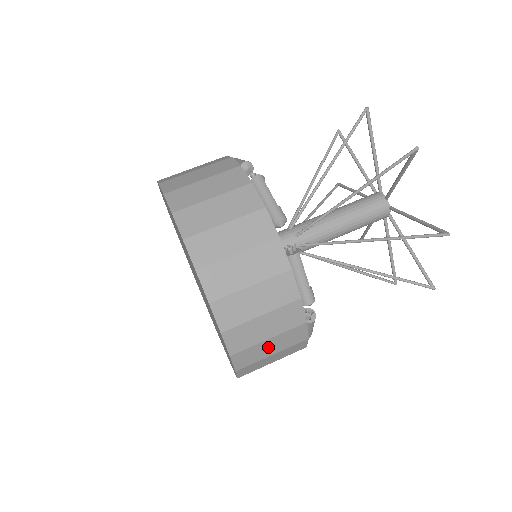
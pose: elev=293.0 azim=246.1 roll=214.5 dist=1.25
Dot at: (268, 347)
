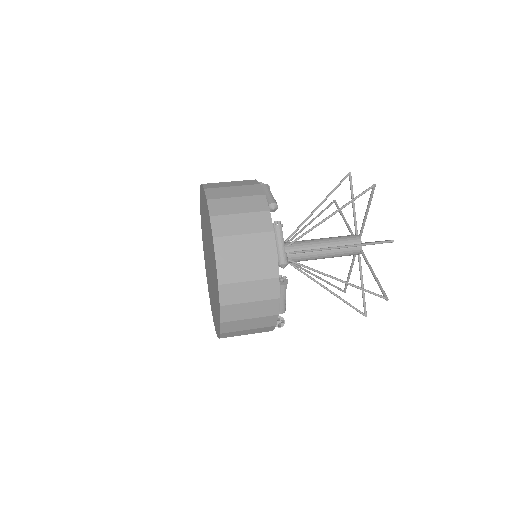
Dot at: (247, 291)
